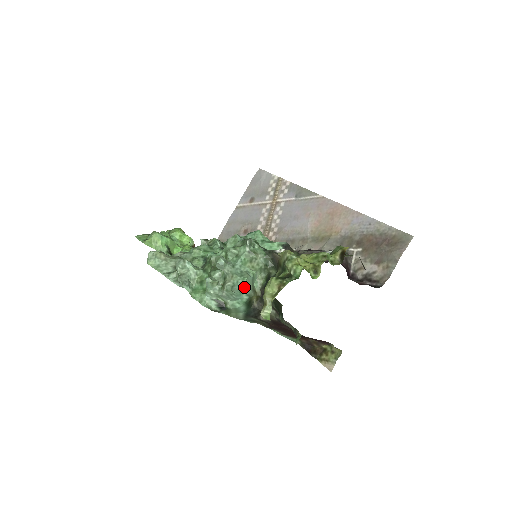
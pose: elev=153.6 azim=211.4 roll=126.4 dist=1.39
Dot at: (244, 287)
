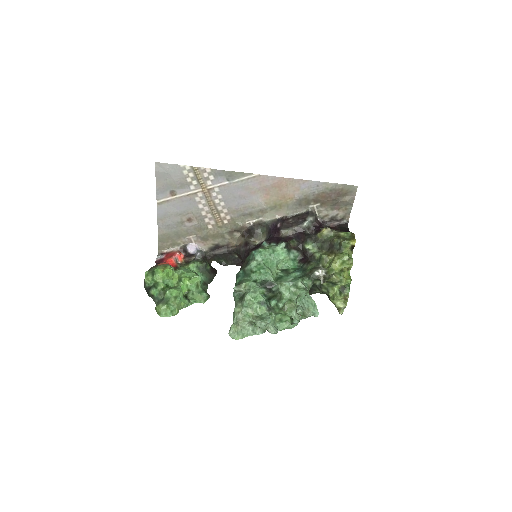
Dot at: (315, 307)
